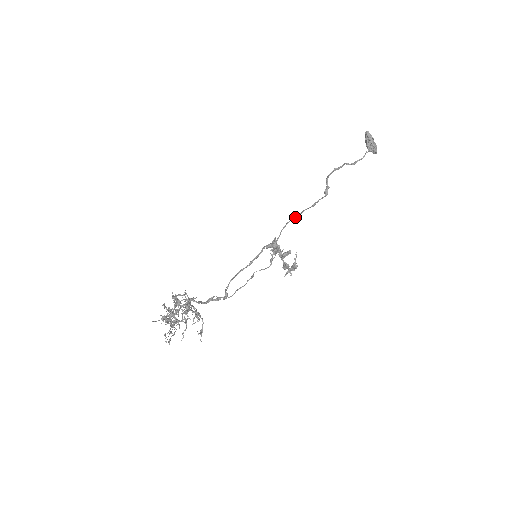
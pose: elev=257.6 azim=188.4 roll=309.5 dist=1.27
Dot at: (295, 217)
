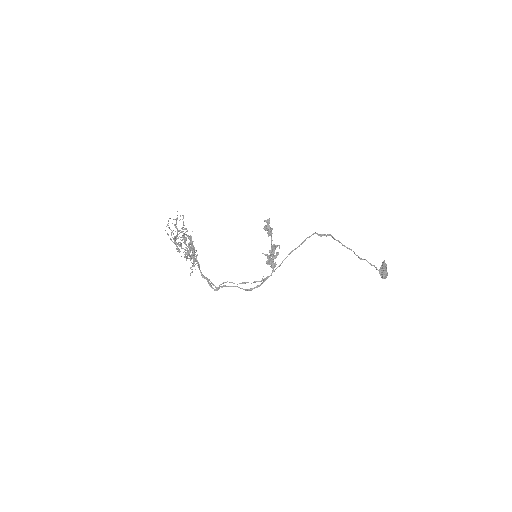
Dot at: (297, 247)
